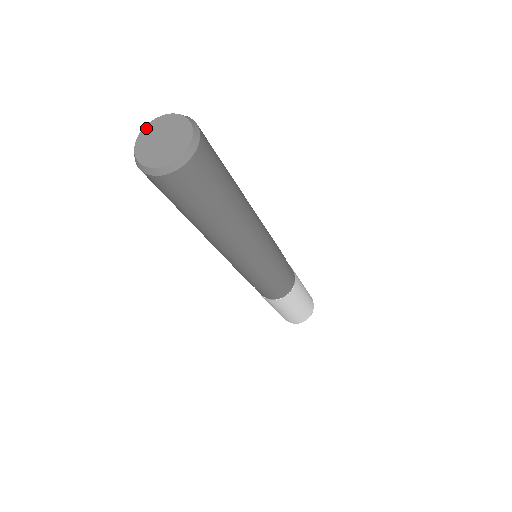
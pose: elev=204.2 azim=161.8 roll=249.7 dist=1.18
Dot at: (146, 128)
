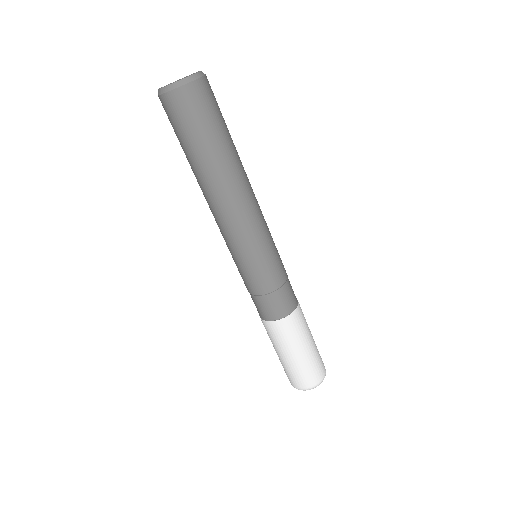
Dot at: occluded
